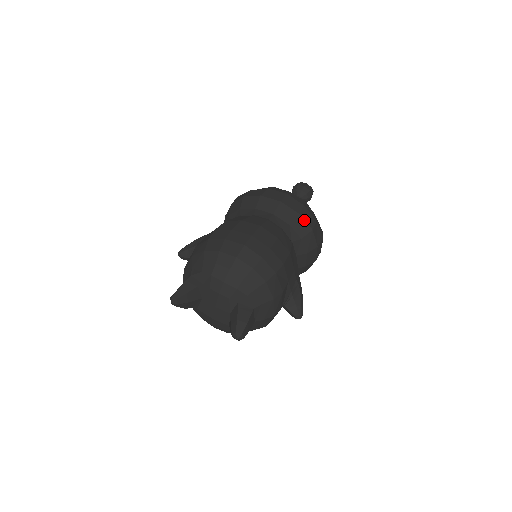
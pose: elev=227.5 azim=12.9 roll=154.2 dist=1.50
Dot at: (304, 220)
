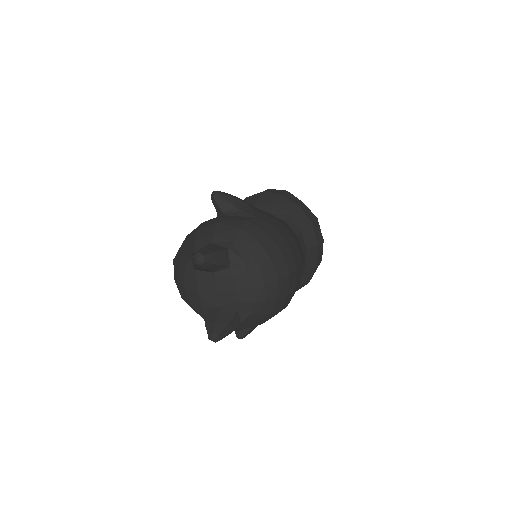
Dot at: (313, 273)
